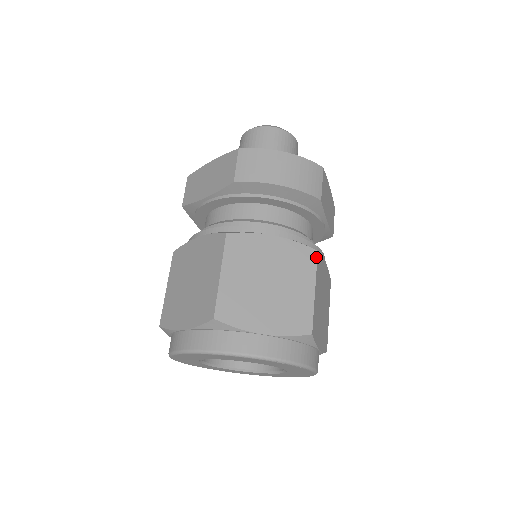
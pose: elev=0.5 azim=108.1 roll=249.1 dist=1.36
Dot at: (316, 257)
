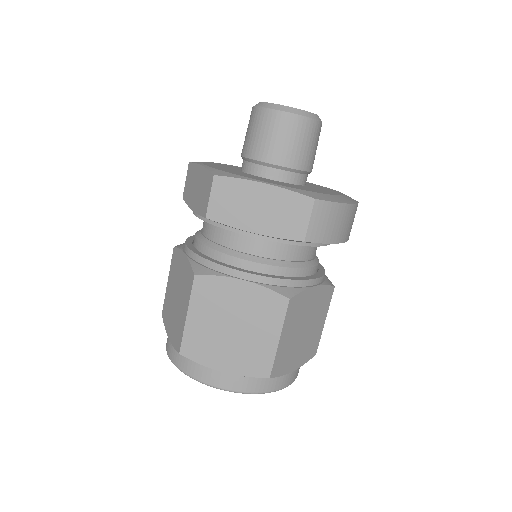
Dot at: occluded
